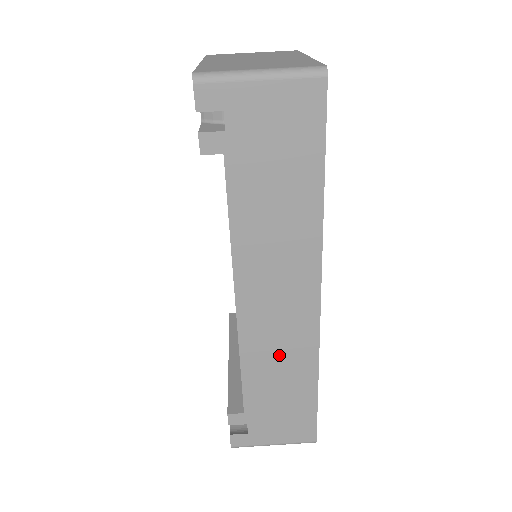
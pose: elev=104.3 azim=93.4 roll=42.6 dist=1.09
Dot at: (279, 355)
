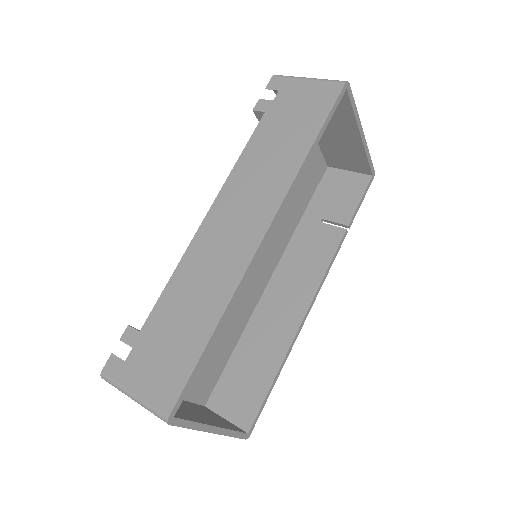
Dot at: (205, 277)
